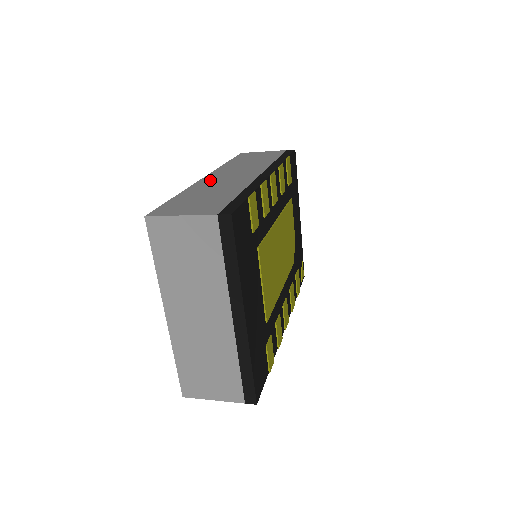
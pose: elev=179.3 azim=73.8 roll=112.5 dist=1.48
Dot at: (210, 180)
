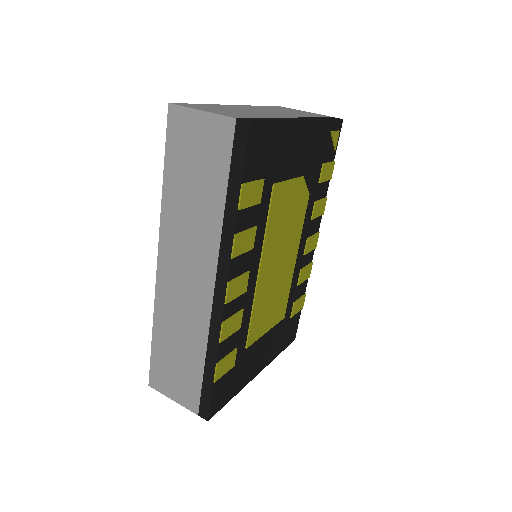
Dot at: (167, 288)
